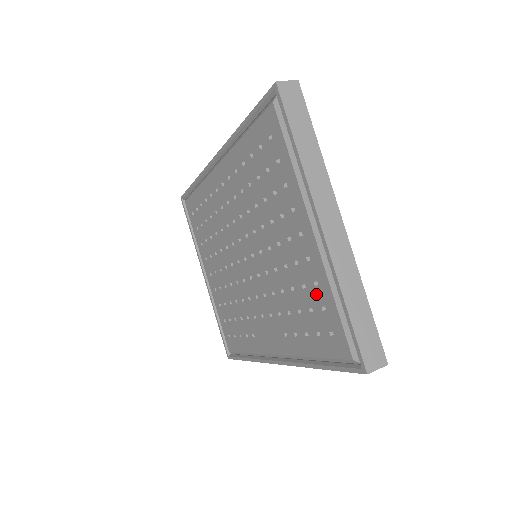
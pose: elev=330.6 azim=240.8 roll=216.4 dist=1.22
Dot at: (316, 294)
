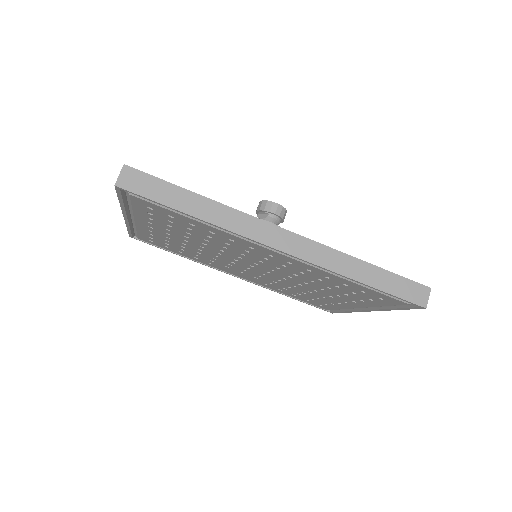
Dot at: (327, 303)
